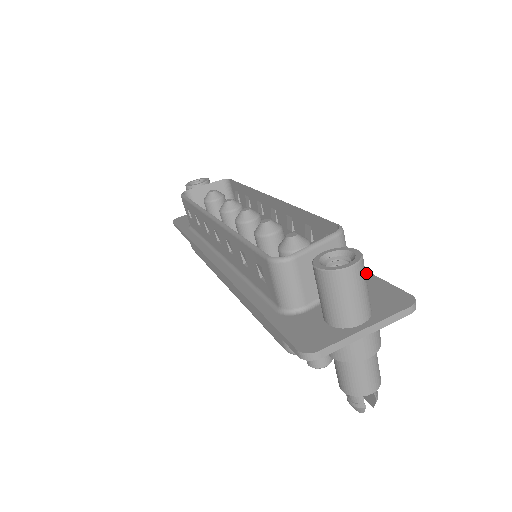
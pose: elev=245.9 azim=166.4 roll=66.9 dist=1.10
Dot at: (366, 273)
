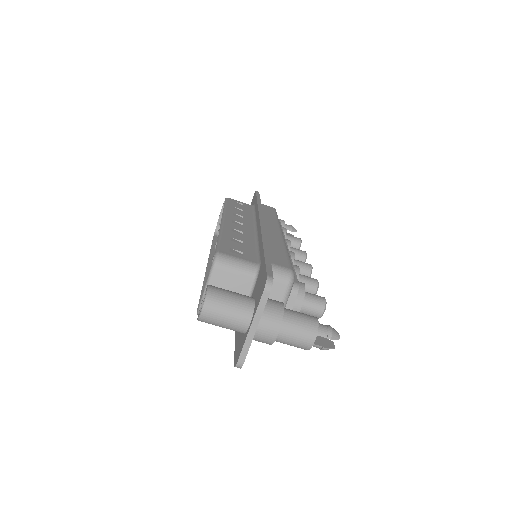
Dot at: (263, 258)
